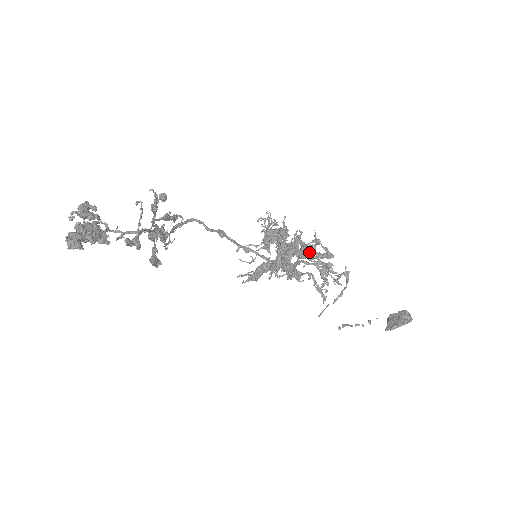
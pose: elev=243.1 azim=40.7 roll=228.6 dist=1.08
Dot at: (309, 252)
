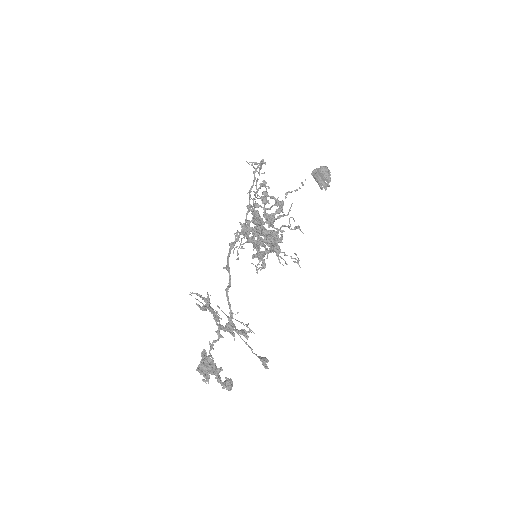
Dot at: (274, 218)
